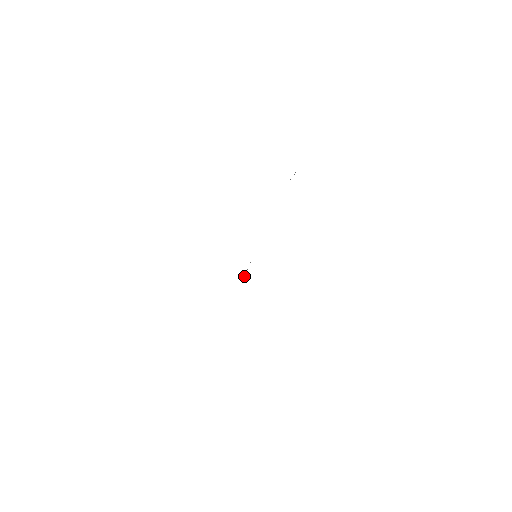
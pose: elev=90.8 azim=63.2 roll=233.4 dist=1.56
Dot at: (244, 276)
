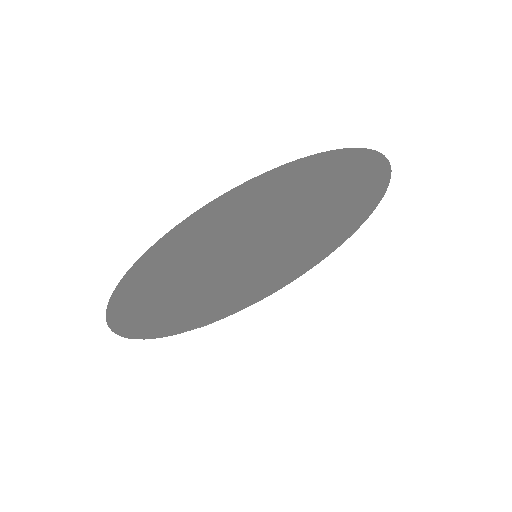
Dot at: (189, 330)
